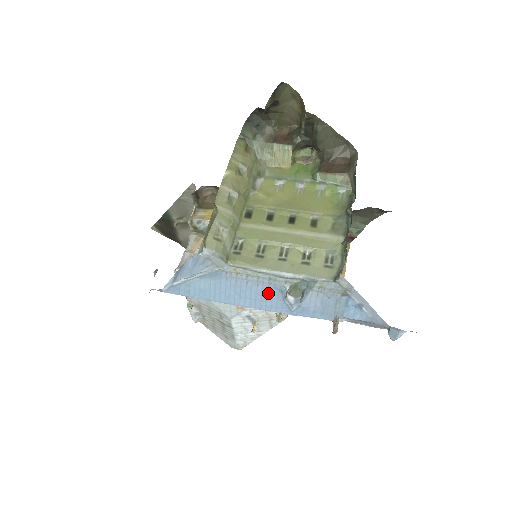
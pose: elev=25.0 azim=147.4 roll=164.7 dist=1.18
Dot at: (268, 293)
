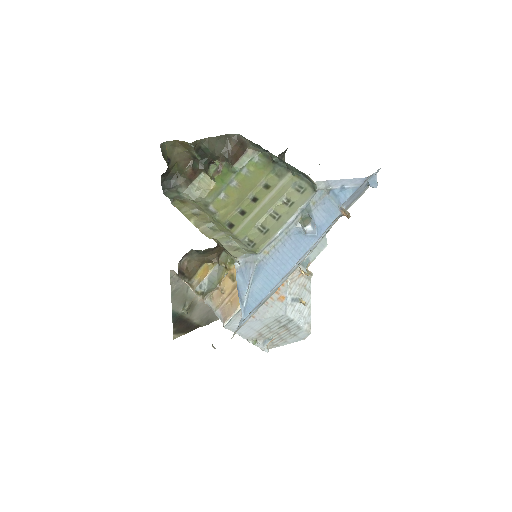
Dot at: (295, 243)
